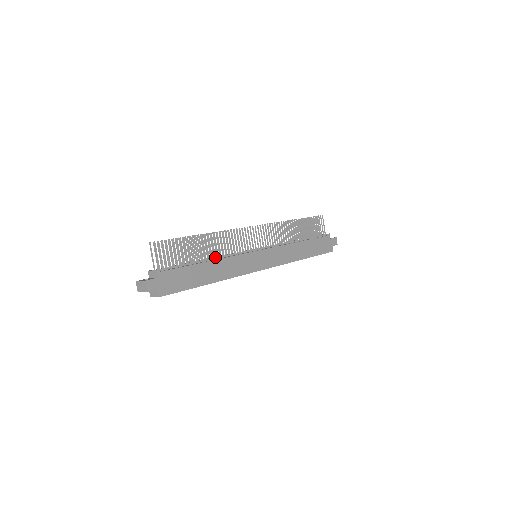
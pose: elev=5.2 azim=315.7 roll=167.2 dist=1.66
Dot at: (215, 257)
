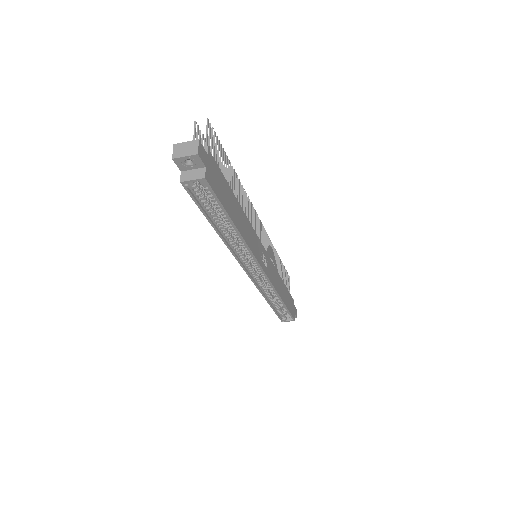
Dot at: occluded
